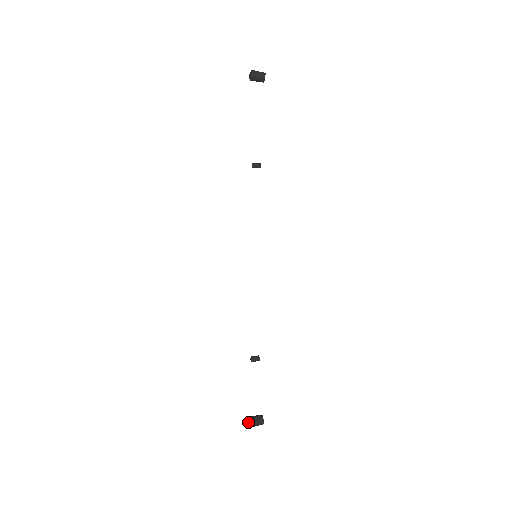
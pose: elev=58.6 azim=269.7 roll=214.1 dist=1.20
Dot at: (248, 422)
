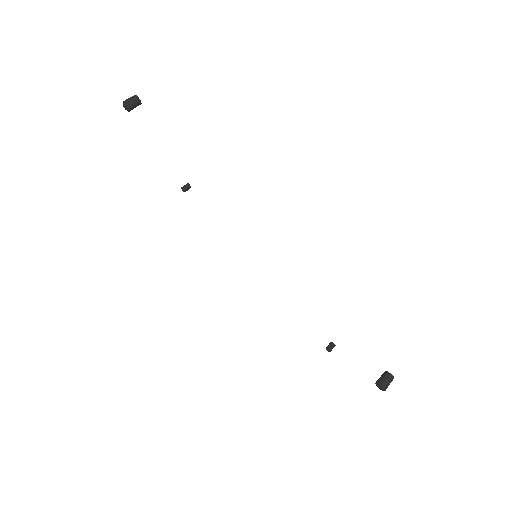
Dot at: (123, 106)
